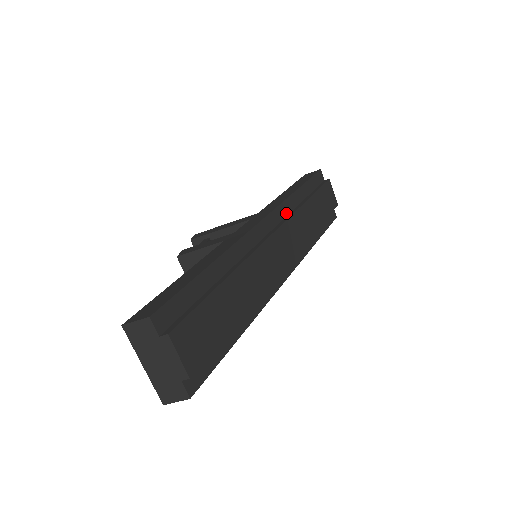
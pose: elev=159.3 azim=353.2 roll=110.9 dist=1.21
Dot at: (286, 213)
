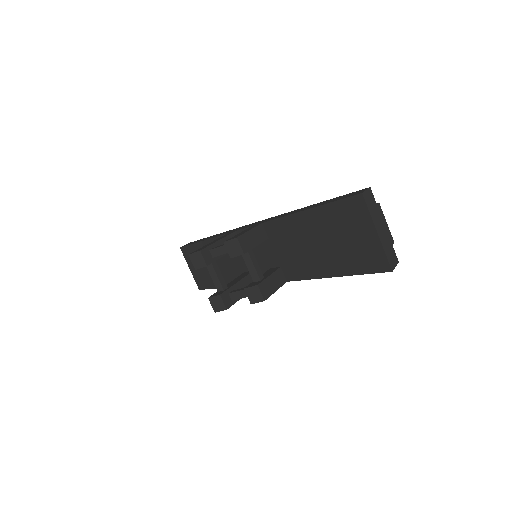
Dot at: occluded
